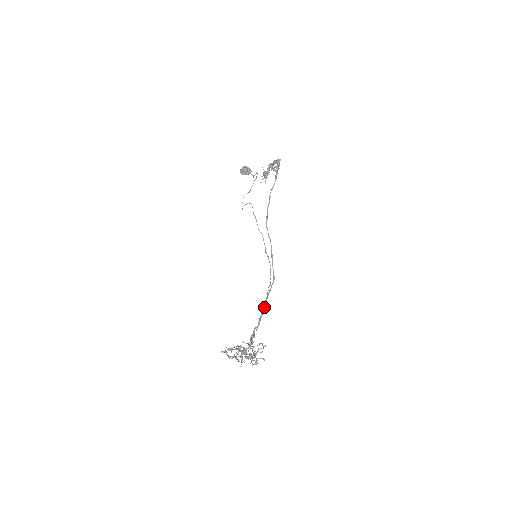
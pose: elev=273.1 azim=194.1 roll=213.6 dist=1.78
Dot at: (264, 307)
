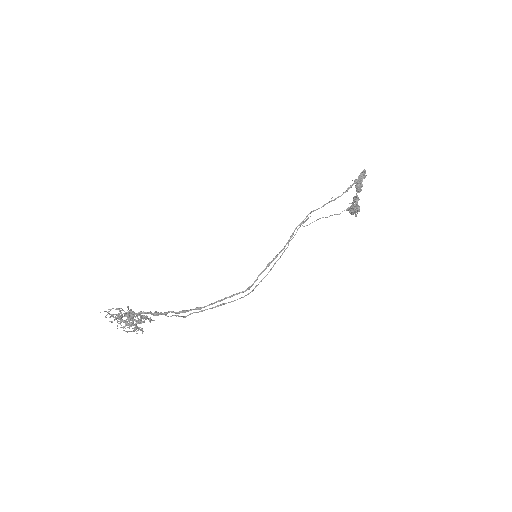
Dot at: (207, 305)
